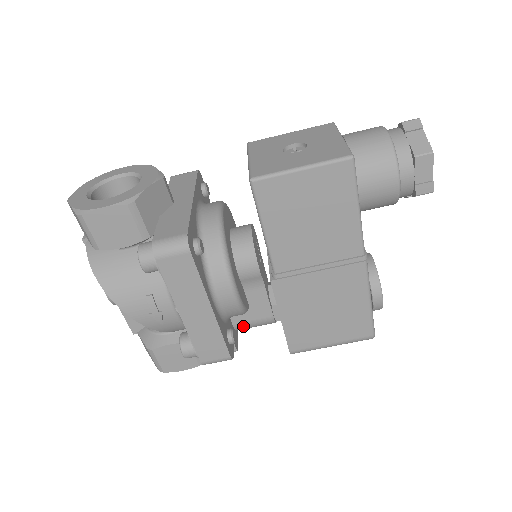
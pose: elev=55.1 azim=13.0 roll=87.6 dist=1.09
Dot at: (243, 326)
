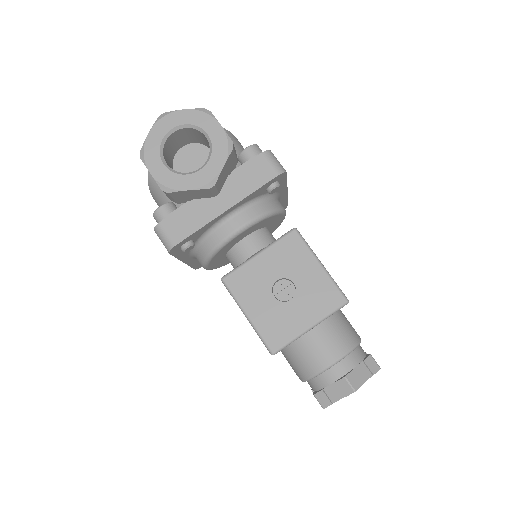
Dot at: occluded
